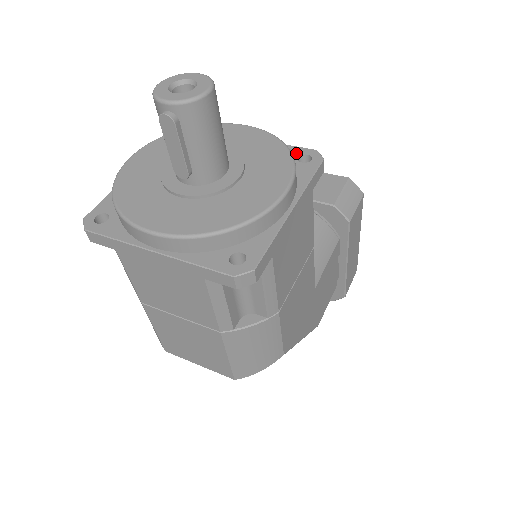
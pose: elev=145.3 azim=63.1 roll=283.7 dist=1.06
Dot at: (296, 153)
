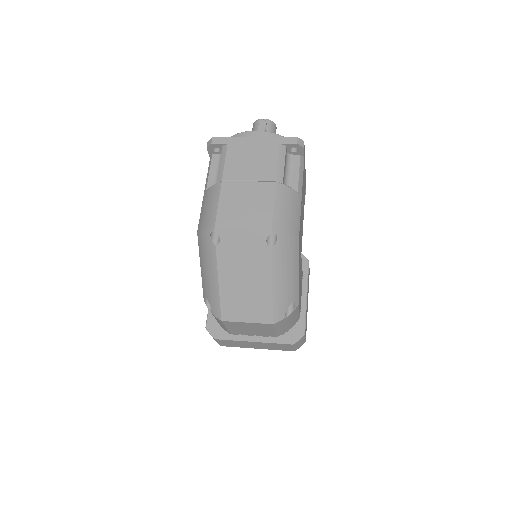
Dot at: occluded
